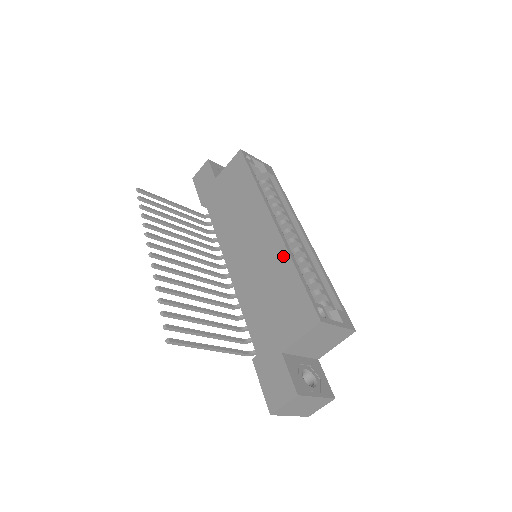
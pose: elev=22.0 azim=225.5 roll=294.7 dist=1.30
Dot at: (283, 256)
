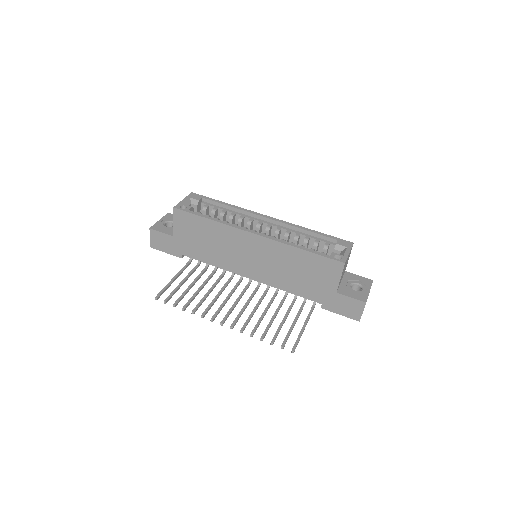
Dot at: (284, 248)
